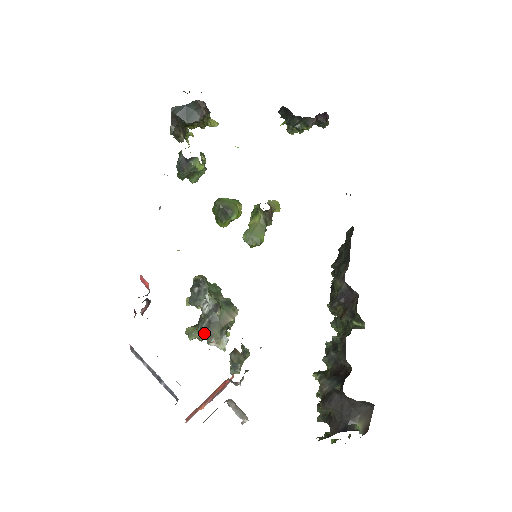
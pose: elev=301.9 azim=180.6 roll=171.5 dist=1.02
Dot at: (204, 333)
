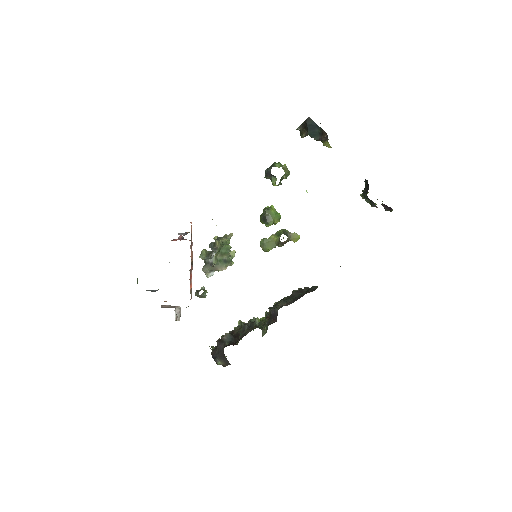
Dot at: (205, 263)
